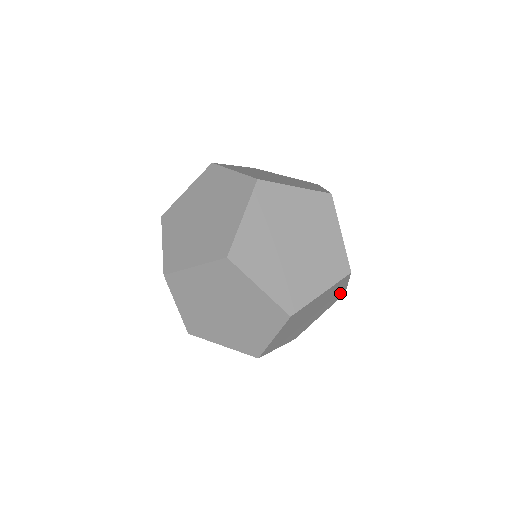
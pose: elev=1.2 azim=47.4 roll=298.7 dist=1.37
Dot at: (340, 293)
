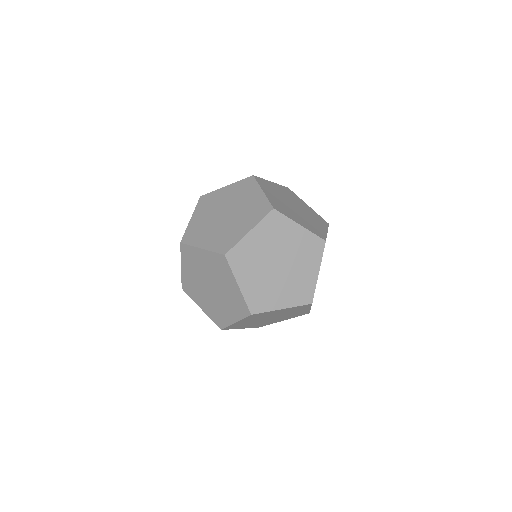
Dot at: occluded
